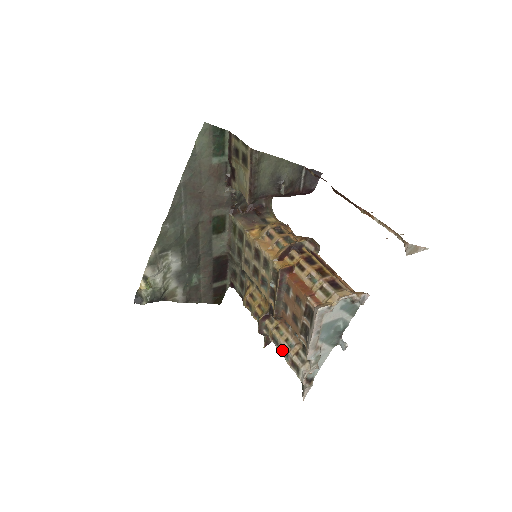
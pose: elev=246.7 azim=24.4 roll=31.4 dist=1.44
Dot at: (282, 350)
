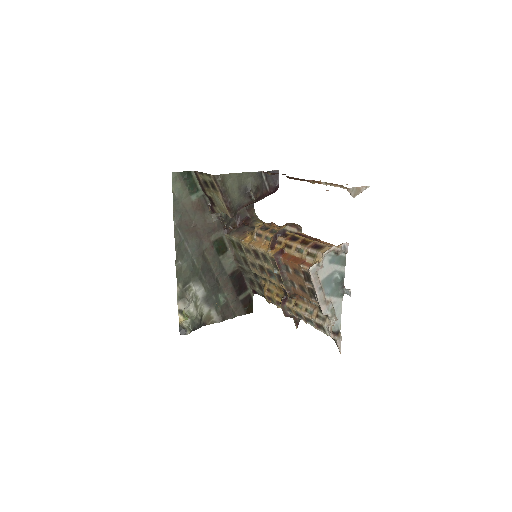
Dot at: (306, 320)
